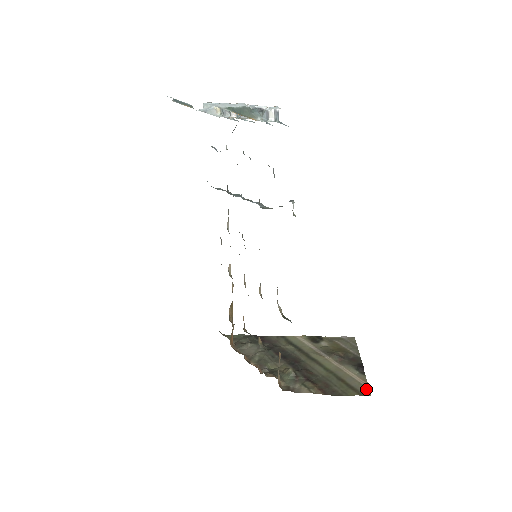
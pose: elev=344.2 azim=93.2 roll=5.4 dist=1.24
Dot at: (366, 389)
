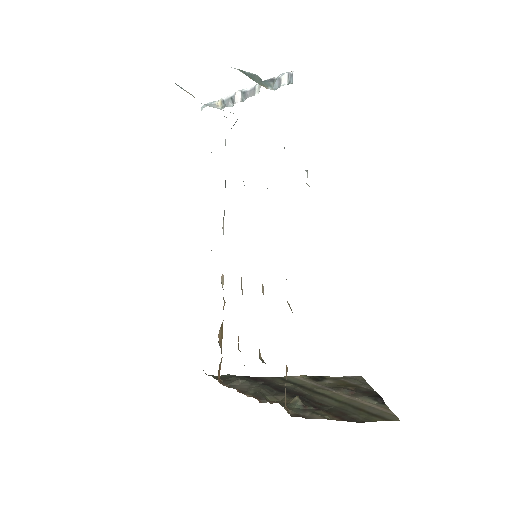
Dot at: (392, 415)
